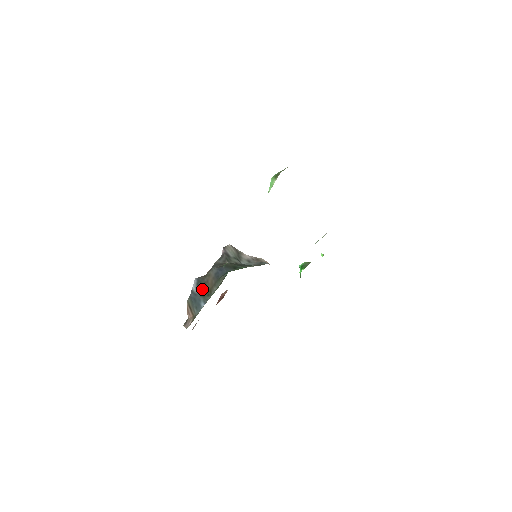
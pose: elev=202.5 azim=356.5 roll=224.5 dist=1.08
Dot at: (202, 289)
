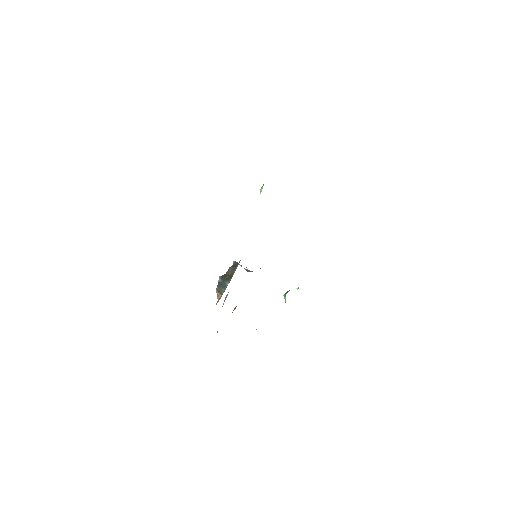
Dot at: (225, 278)
